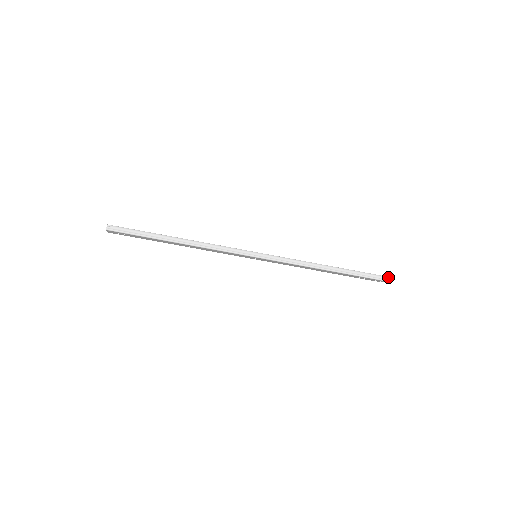
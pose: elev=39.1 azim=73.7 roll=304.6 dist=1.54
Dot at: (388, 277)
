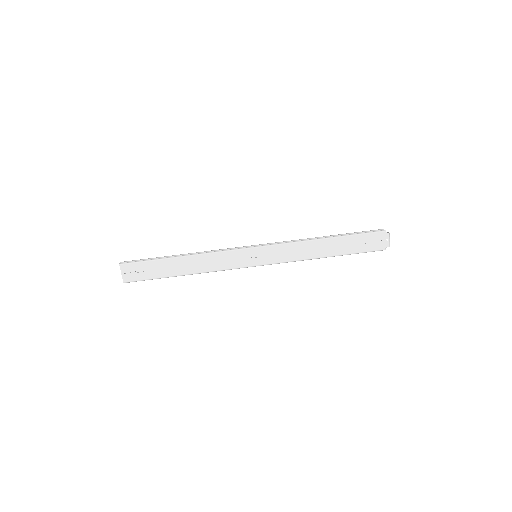
Dot at: (388, 232)
